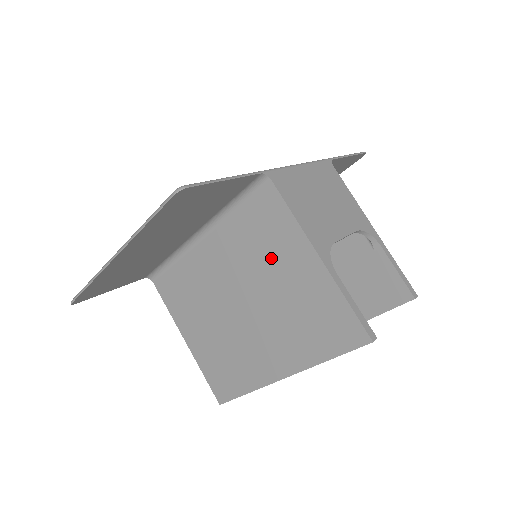
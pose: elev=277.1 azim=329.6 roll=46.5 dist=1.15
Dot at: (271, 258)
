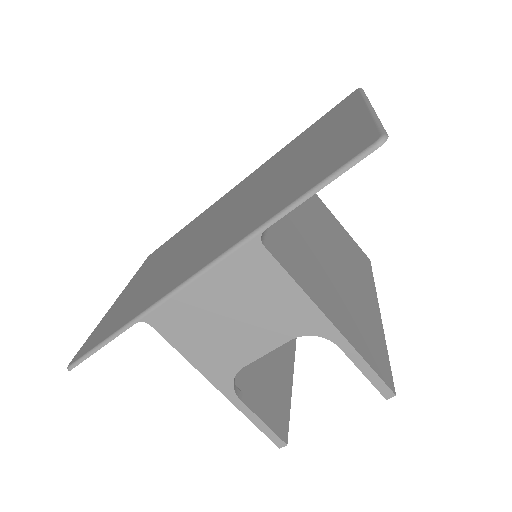
Dot at: occluded
